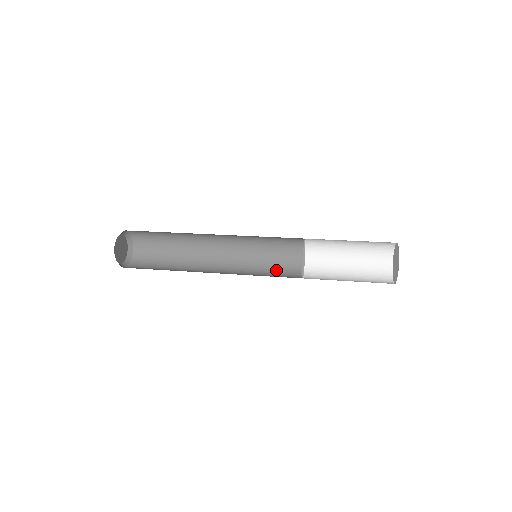
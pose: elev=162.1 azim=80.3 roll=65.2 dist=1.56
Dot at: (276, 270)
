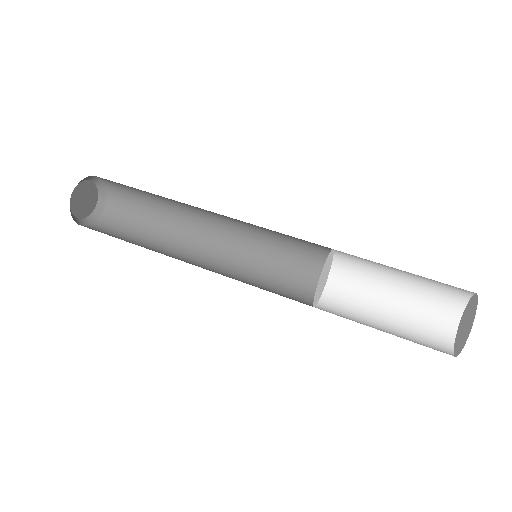
Dot at: (286, 272)
